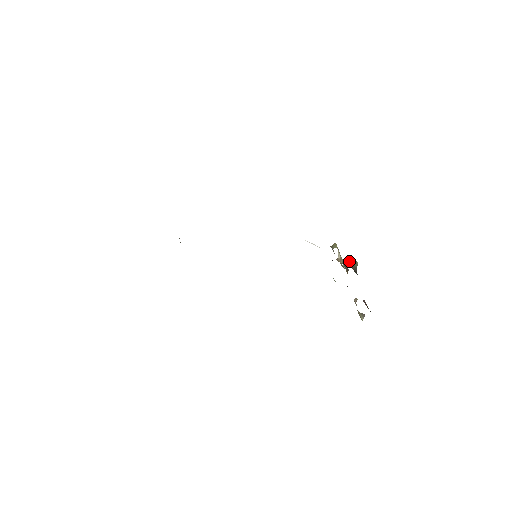
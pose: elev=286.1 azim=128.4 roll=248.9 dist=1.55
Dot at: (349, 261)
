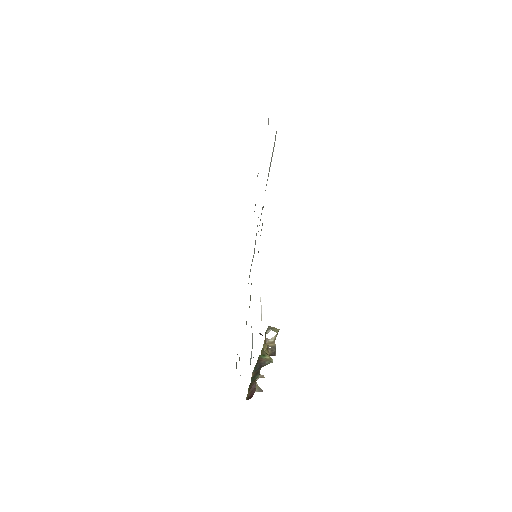
Dot at: (264, 353)
